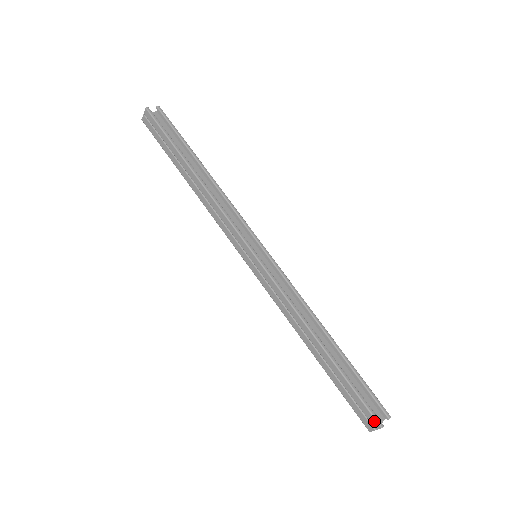
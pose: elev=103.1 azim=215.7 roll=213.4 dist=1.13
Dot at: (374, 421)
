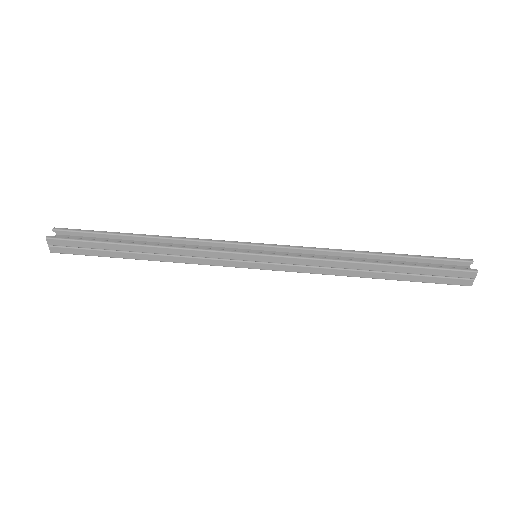
Dot at: (467, 273)
